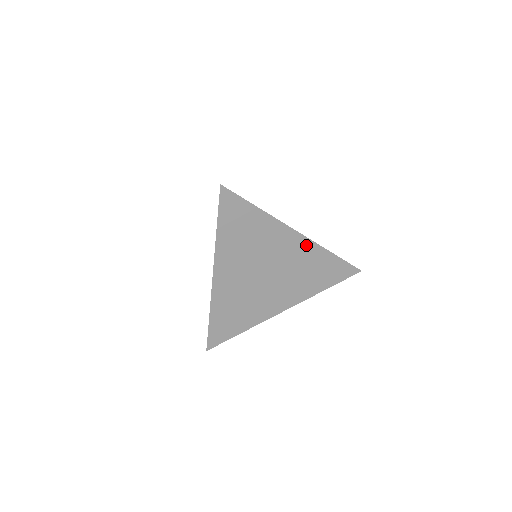
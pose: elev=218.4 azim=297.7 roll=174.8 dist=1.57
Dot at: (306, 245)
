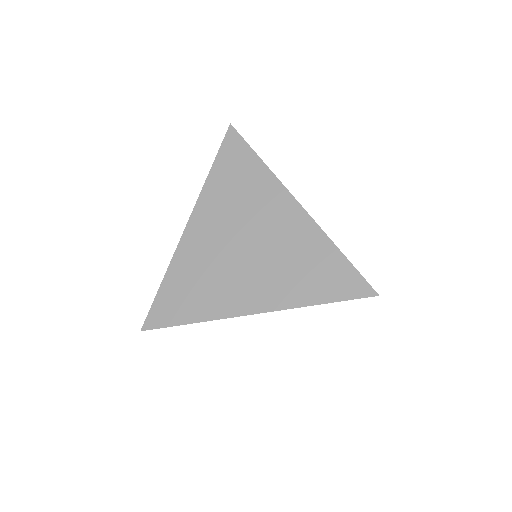
Dot at: occluded
